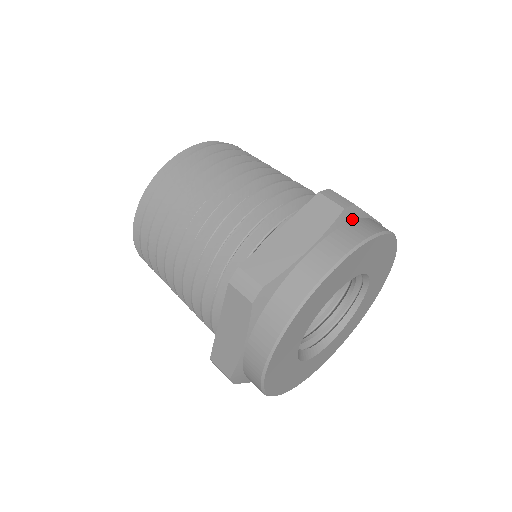
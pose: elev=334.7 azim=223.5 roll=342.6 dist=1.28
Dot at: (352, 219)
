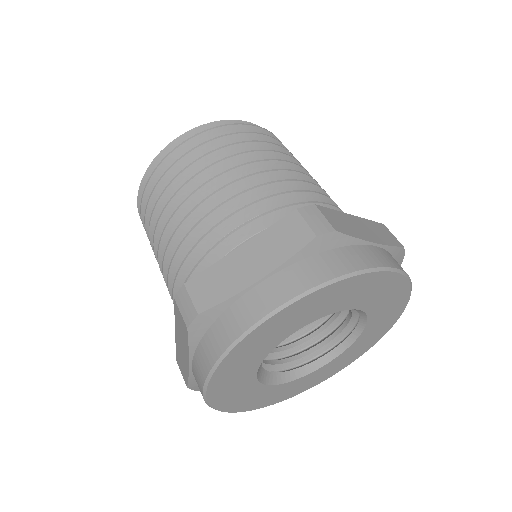
Dot at: (331, 247)
